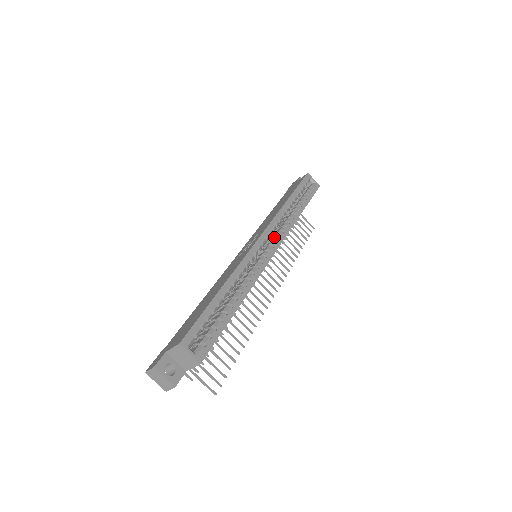
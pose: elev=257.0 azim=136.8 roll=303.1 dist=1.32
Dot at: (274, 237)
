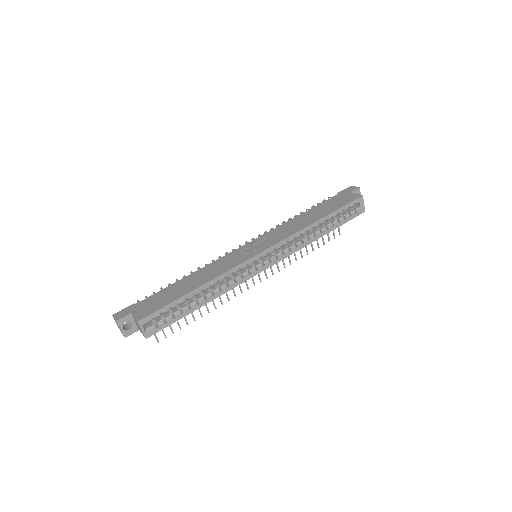
Dot at: (278, 253)
